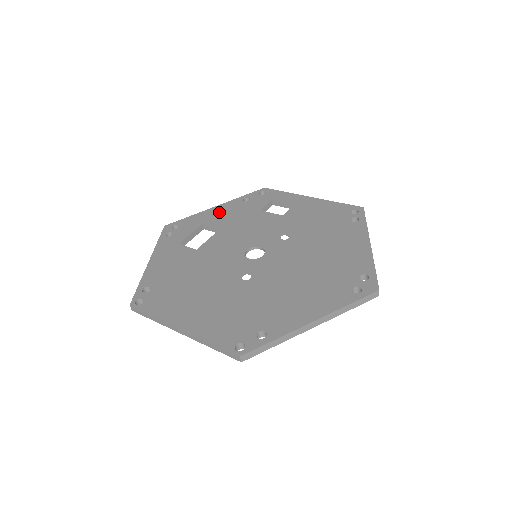
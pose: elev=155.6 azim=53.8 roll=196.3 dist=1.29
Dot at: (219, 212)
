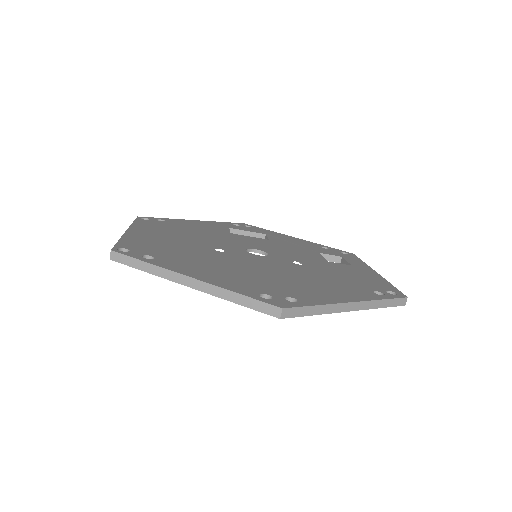
Dot at: (290, 239)
